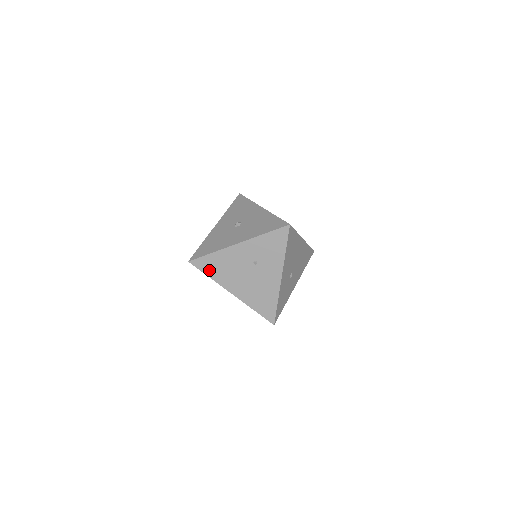
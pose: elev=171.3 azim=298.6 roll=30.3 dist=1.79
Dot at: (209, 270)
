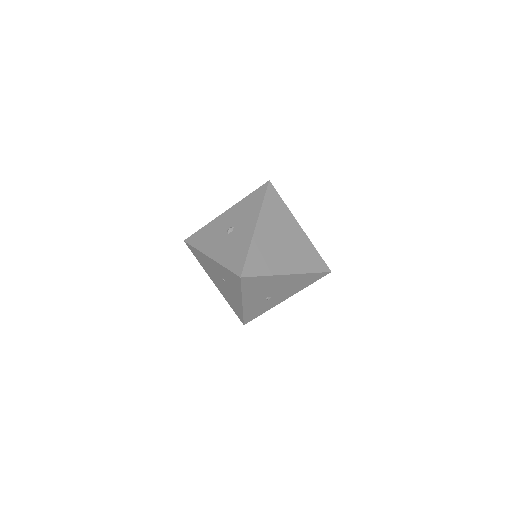
Dot at: (197, 257)
